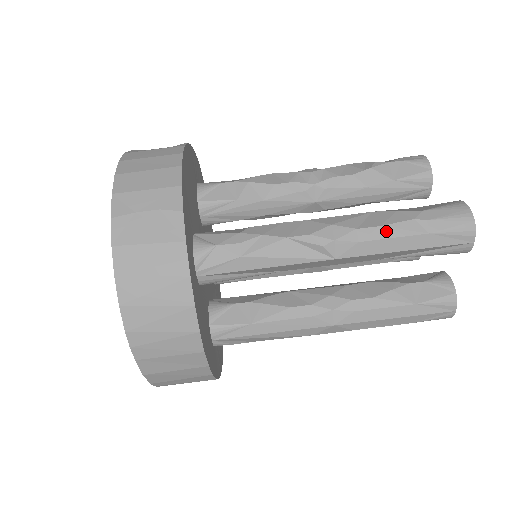
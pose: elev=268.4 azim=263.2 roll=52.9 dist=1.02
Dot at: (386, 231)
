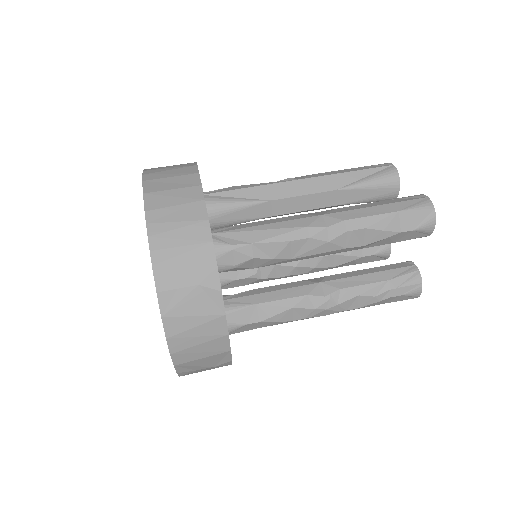
Dot at: occluded
